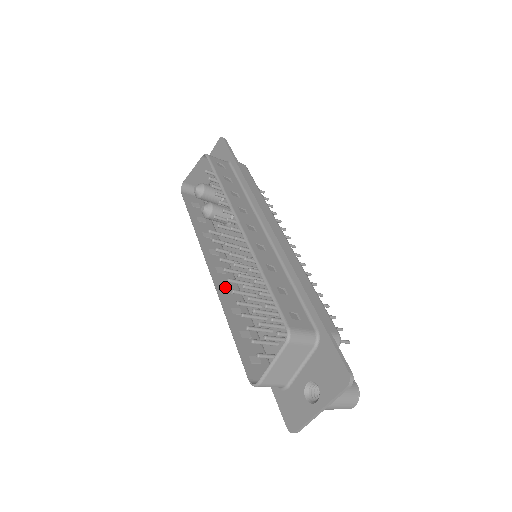
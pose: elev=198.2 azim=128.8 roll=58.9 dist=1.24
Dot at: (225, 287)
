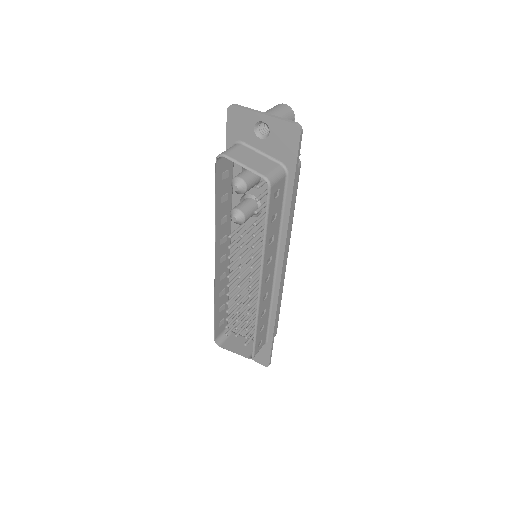
Dot at: (221, 276)
